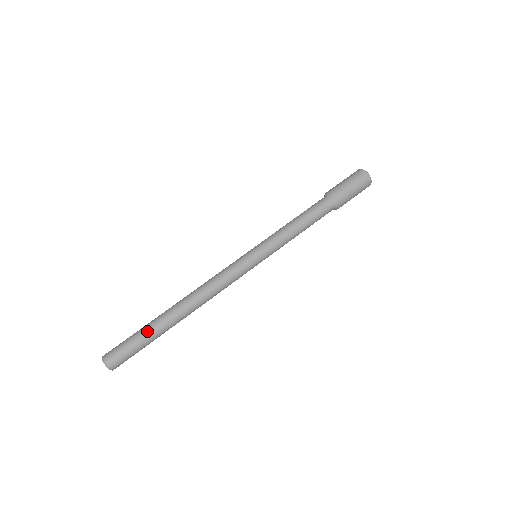
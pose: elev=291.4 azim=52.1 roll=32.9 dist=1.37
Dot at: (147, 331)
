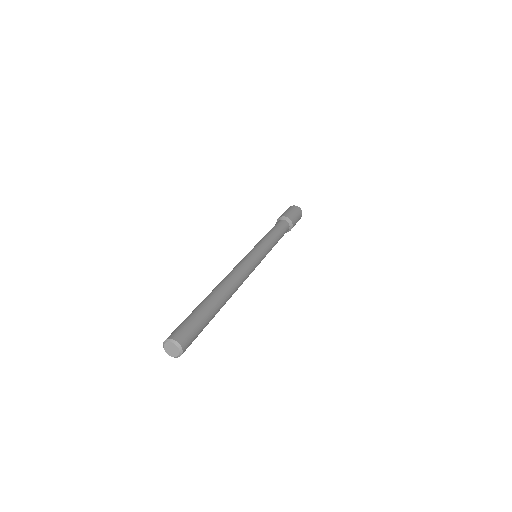
Dot at: (197, 308)
